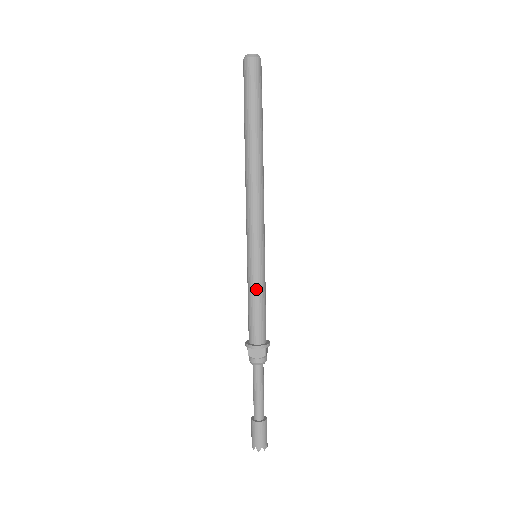
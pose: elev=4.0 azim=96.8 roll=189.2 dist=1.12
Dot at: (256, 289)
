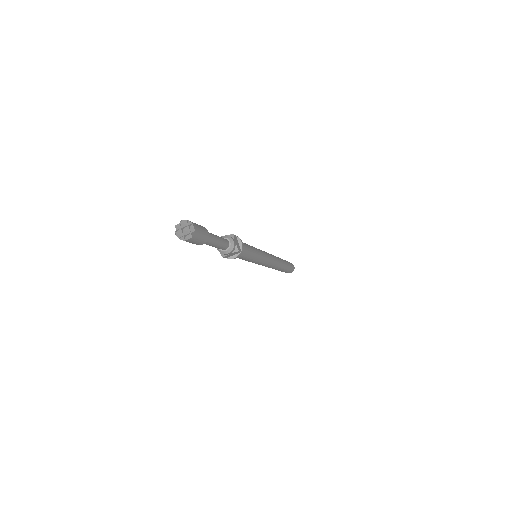
Dot at: occluded
